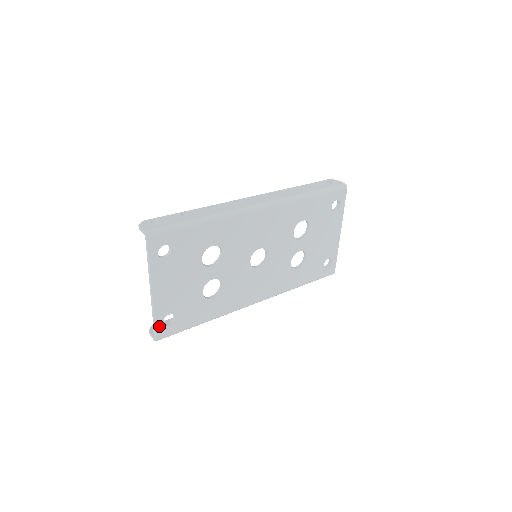
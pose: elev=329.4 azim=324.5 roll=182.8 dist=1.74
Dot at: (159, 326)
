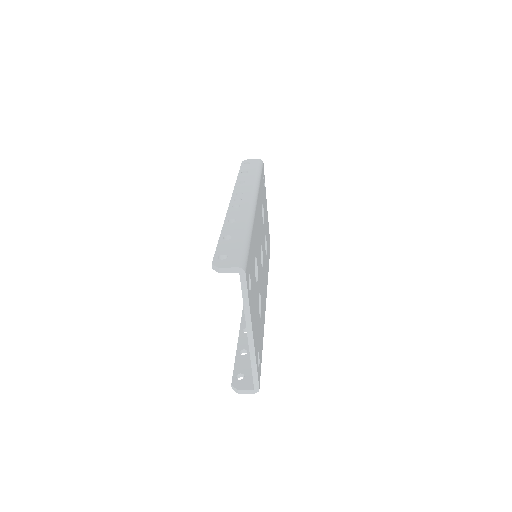
Dot at: (258, 372)
